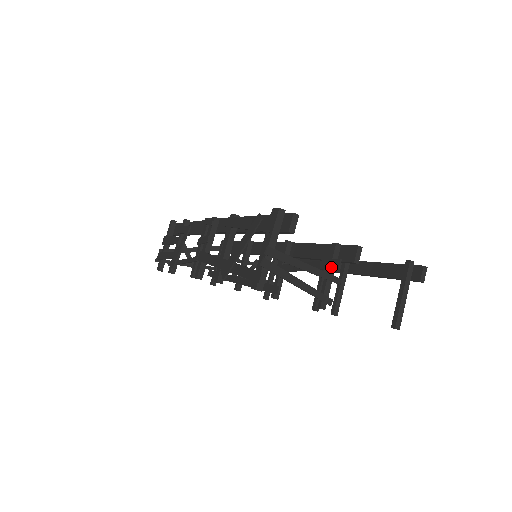
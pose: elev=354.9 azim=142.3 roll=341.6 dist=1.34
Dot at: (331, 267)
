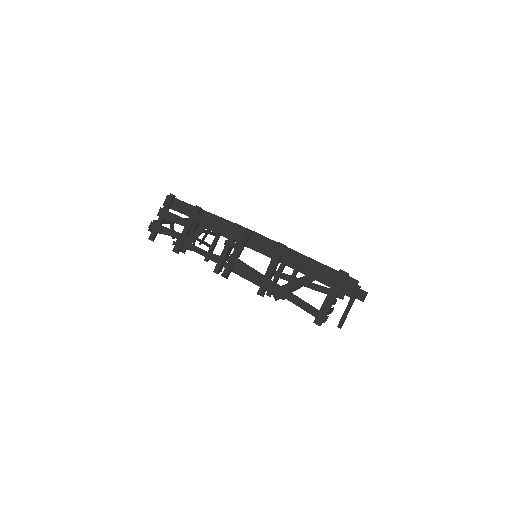
Dot at: occluded
